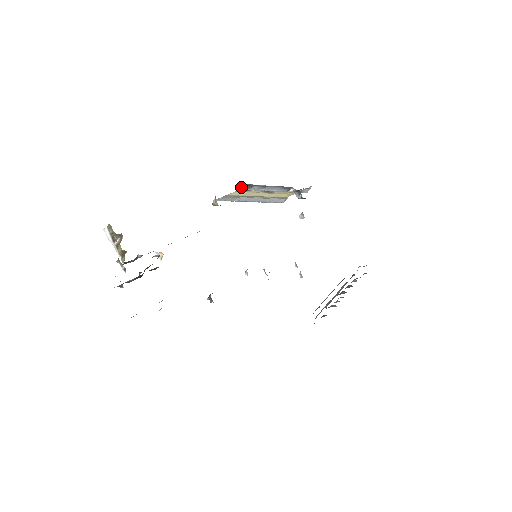
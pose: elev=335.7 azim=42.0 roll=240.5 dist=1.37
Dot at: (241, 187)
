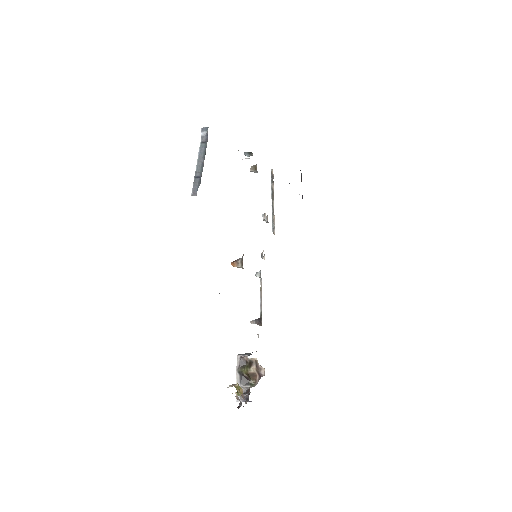
Dot at: occluded
